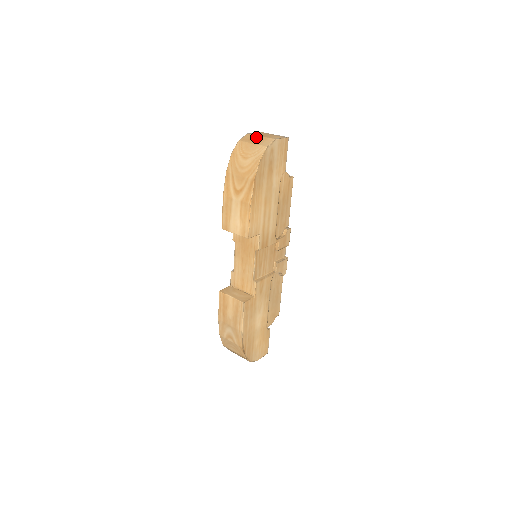
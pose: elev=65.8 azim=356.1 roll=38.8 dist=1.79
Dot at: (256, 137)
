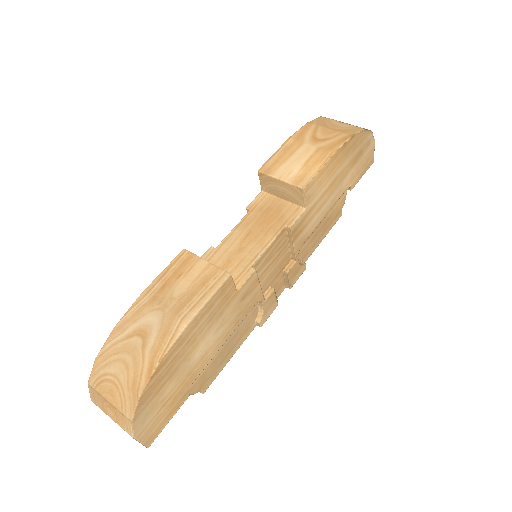
Dot at: occluded
